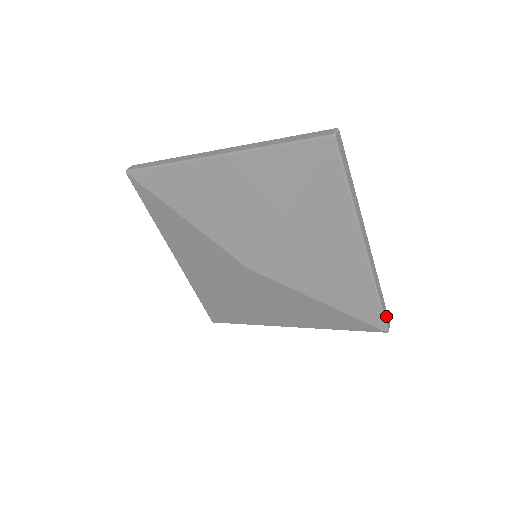
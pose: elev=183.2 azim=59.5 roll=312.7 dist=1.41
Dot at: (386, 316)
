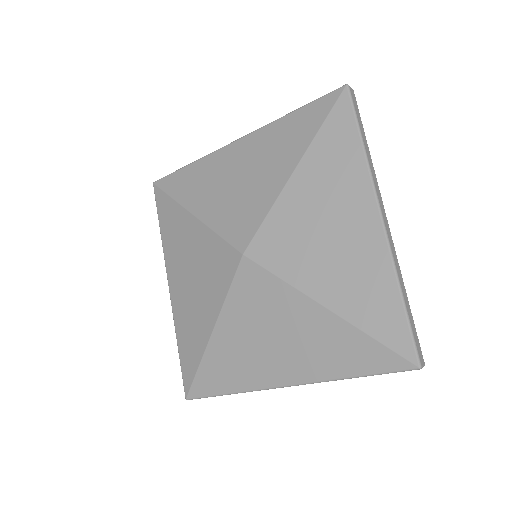
Dot at: (416, 341)
